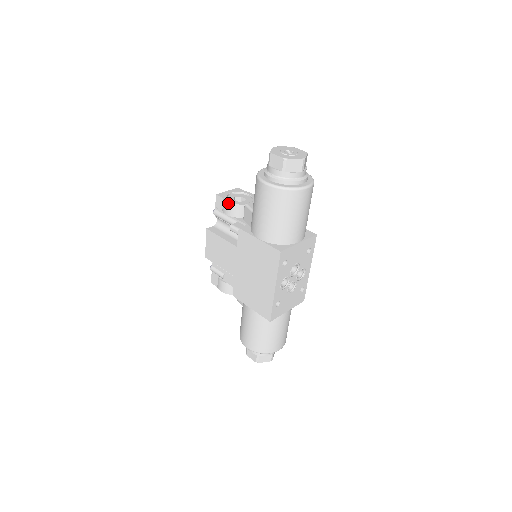
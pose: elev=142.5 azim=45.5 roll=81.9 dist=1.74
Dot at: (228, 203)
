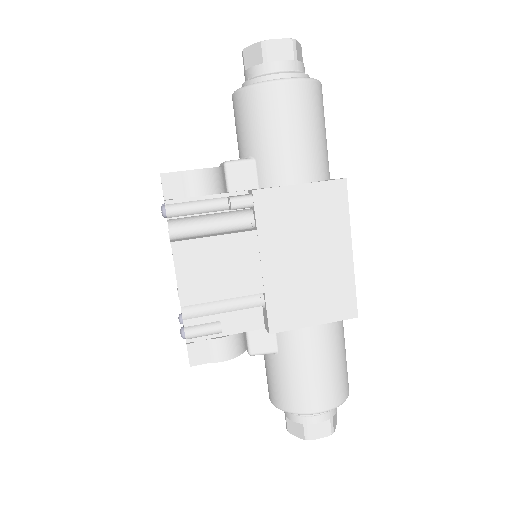
Dot at: (198, 171)
